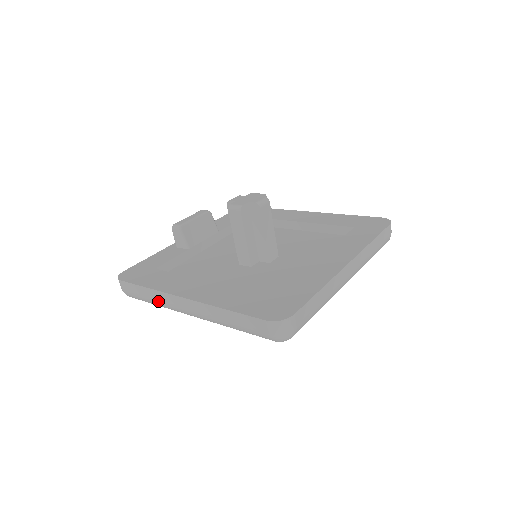
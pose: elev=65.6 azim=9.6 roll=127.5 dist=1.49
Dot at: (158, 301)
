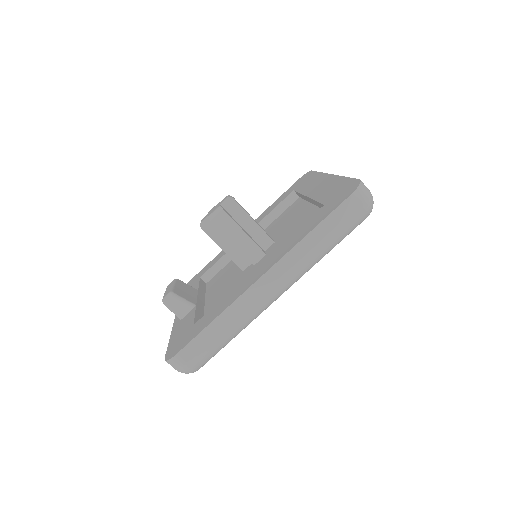
Dot at: (236, 320)
